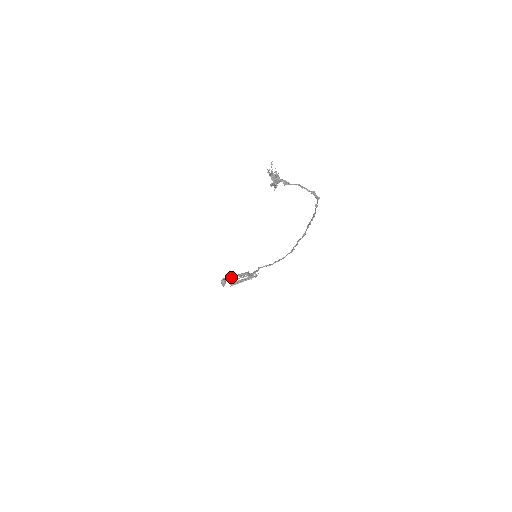
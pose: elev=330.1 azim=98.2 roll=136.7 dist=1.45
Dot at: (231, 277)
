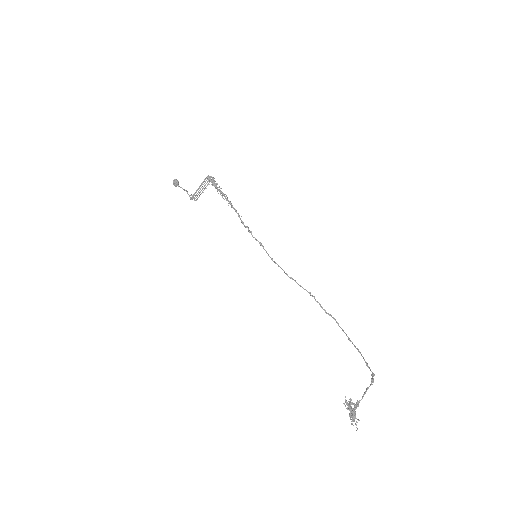
Dot at: (193, 196)
